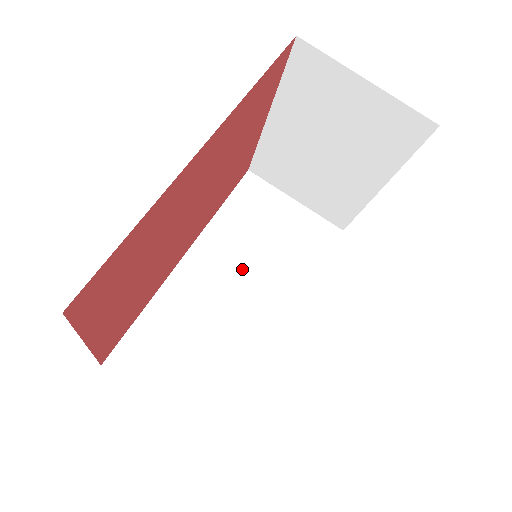
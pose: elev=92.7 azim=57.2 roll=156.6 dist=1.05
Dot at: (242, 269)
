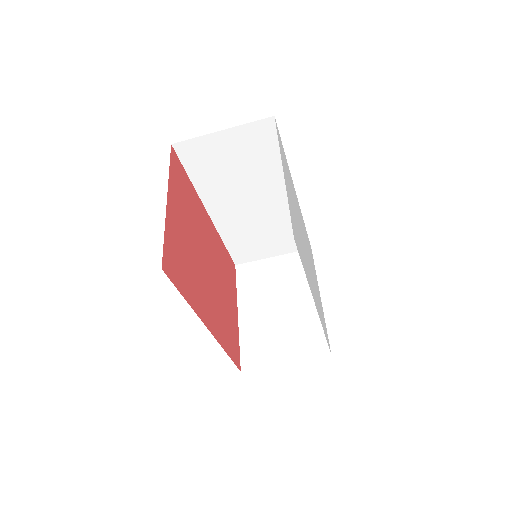
Dot at: (242, 194)
